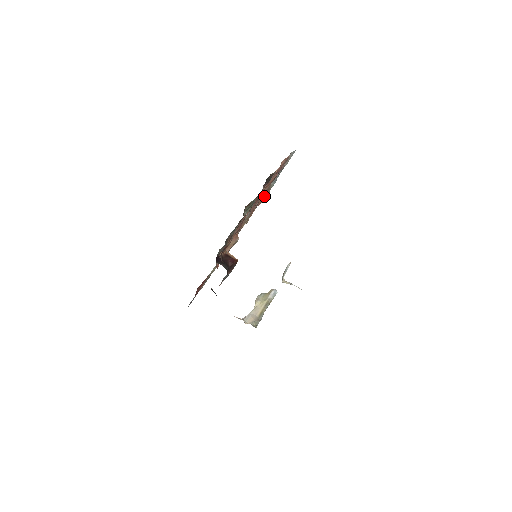
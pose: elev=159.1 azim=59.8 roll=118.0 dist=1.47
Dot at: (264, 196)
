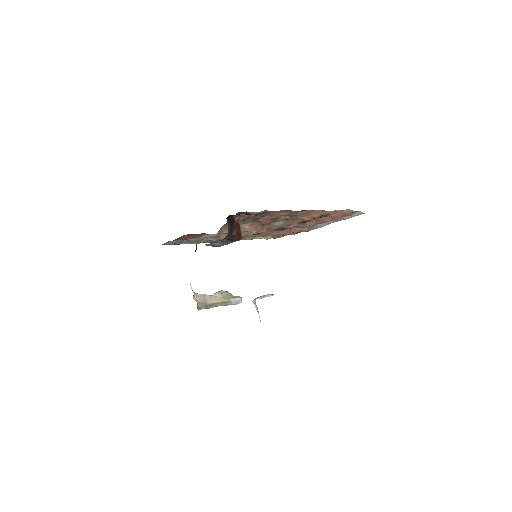
Dot at: (302, 230)
